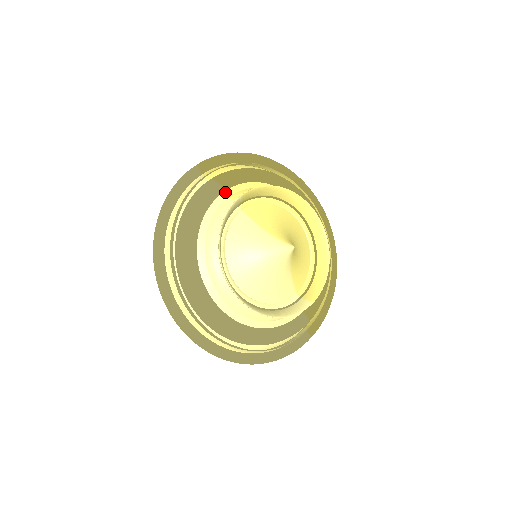
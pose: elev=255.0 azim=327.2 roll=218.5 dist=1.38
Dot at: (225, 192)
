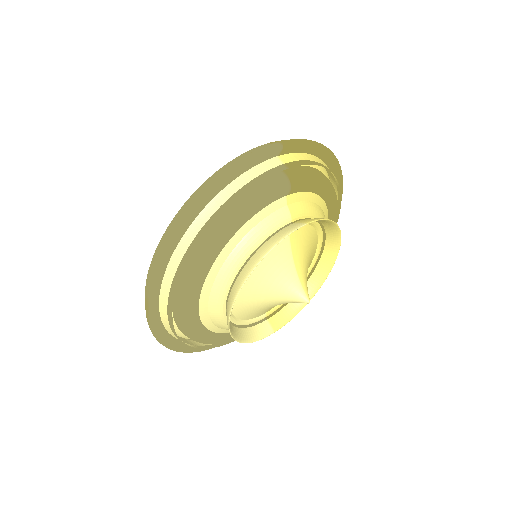
Dot at: (287, 196)
